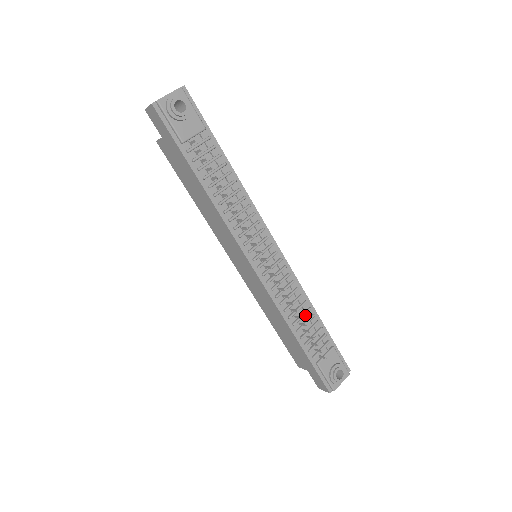
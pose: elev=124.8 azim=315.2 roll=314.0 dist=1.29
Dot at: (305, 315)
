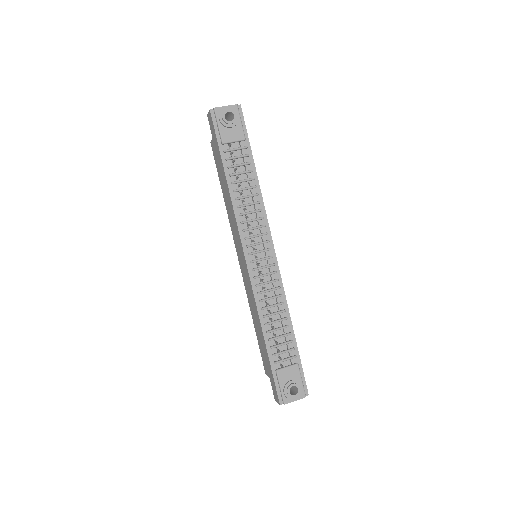
Dot at: (280, 322)
